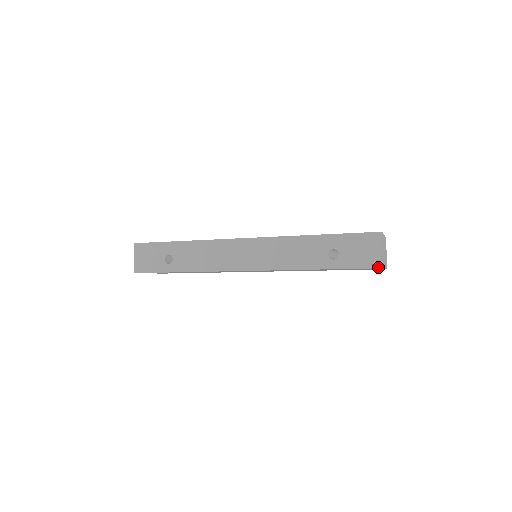
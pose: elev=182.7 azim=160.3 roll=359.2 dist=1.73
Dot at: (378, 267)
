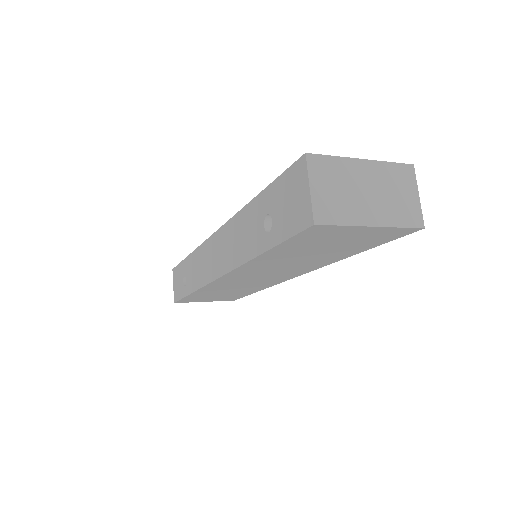
Dot at: (308, 225)
